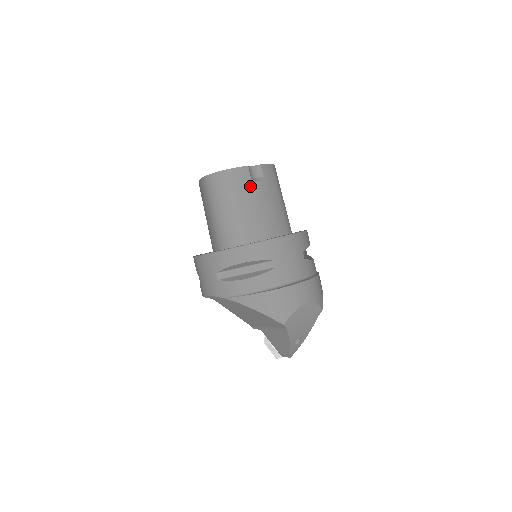
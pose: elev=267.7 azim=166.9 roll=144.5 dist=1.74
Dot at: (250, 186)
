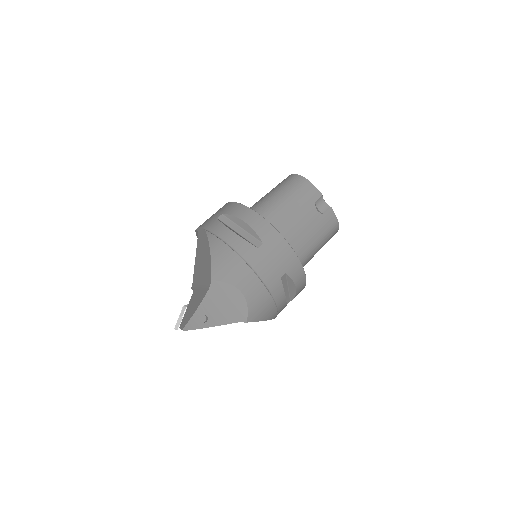
Dot at: (309, 204)
